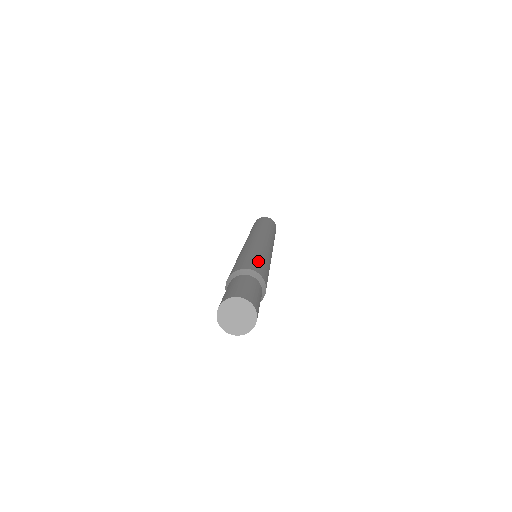
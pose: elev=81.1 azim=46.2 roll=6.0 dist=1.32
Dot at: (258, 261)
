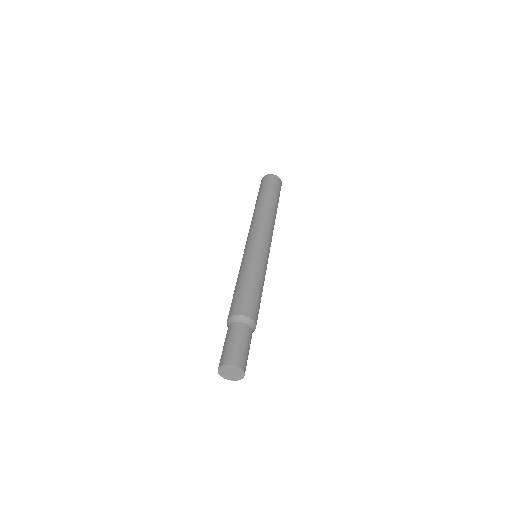
Dot at: (253, 295)
